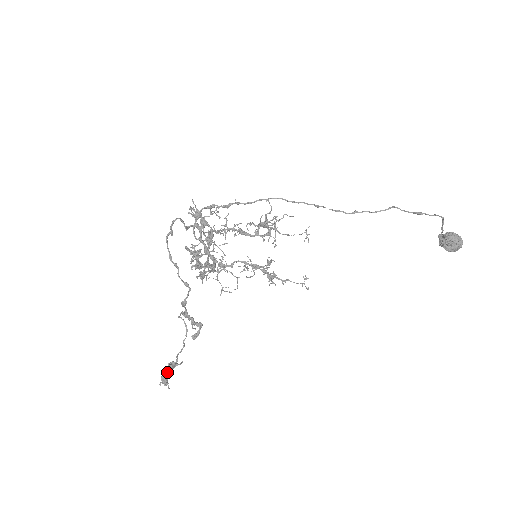
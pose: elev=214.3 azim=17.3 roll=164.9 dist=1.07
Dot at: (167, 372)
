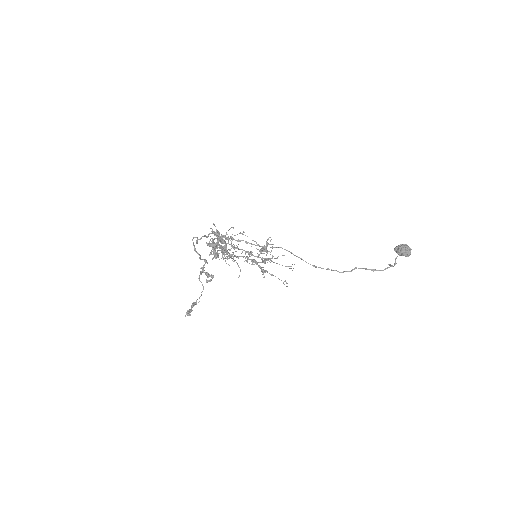
Dot at: (190, 310)
